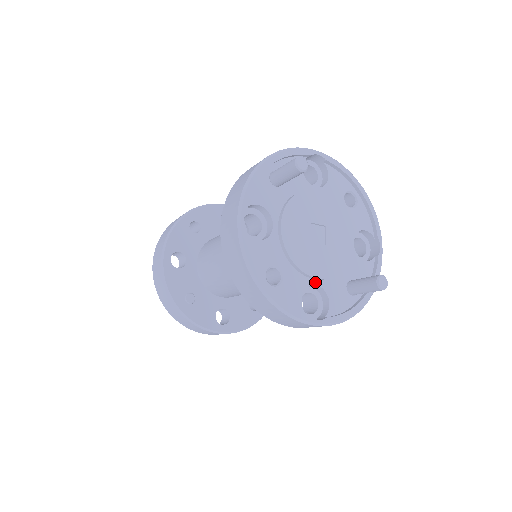
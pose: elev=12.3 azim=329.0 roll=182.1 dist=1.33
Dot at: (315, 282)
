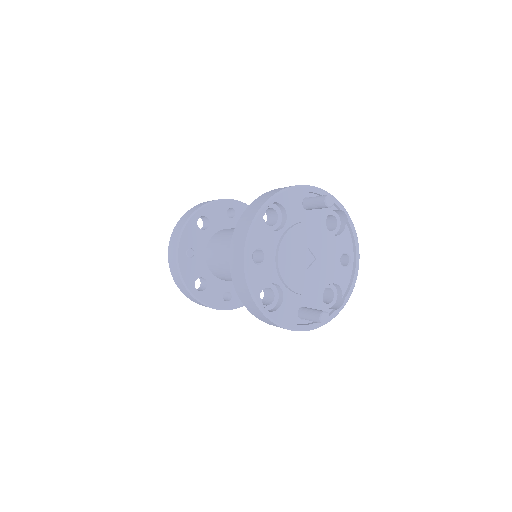
Dot at: (282, 285)
